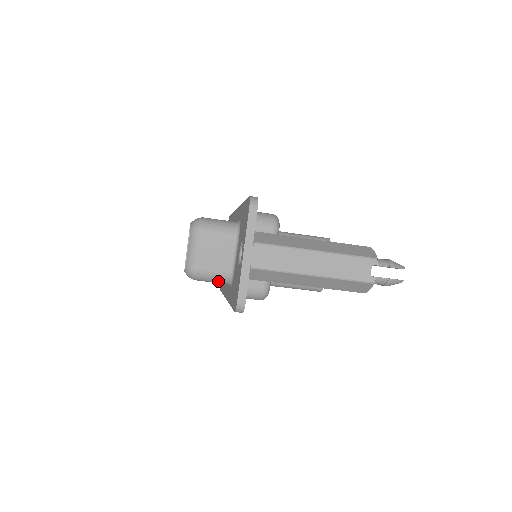
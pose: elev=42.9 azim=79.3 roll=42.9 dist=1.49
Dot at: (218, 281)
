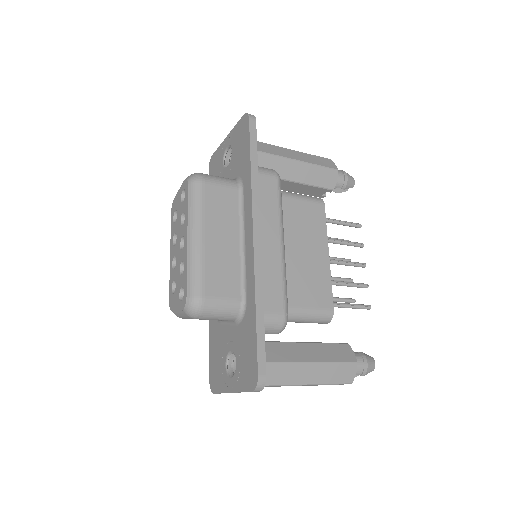
Dot at: occluded
